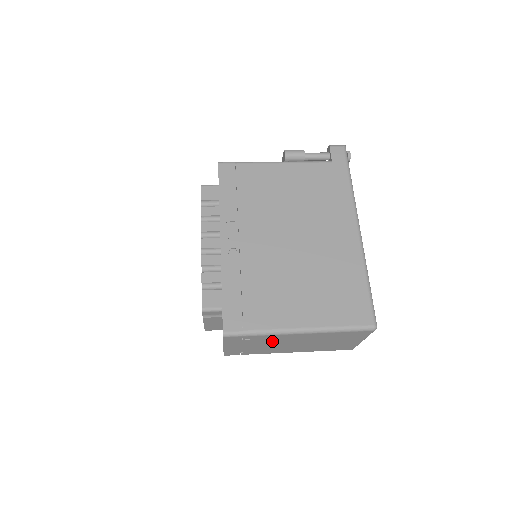
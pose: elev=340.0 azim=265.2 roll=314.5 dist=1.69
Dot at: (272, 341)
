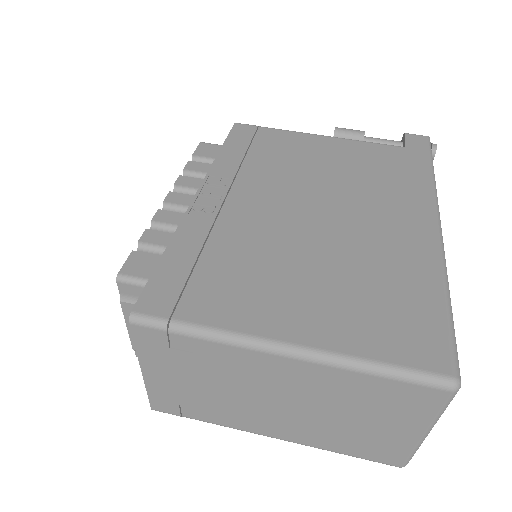
Dot at: (231, 374)
